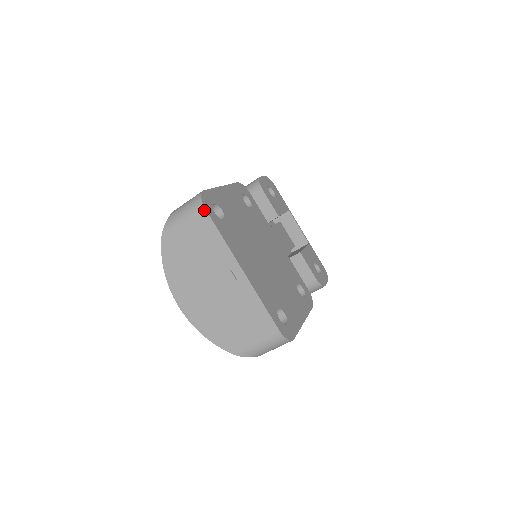
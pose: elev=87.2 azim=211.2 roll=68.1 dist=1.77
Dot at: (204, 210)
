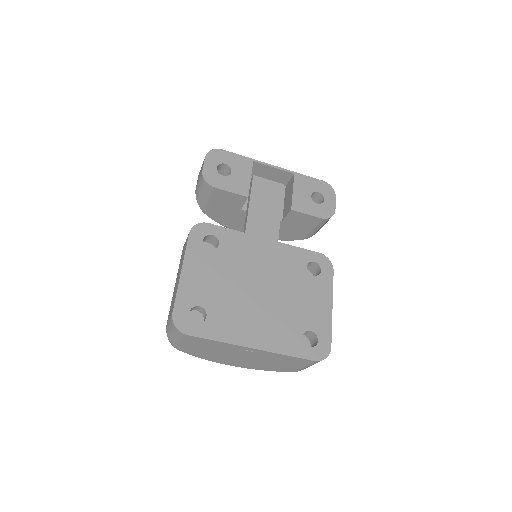
Dot at: (187, 336)
